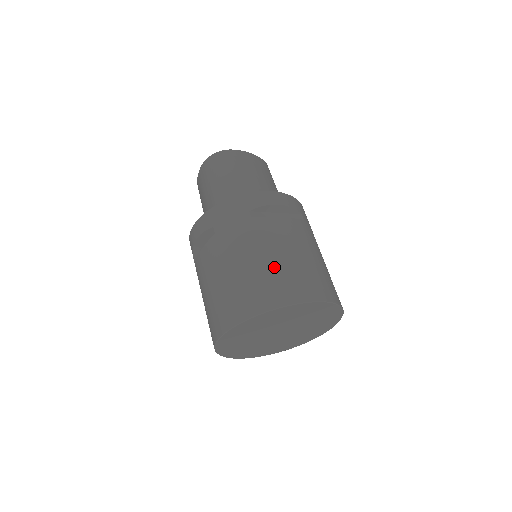
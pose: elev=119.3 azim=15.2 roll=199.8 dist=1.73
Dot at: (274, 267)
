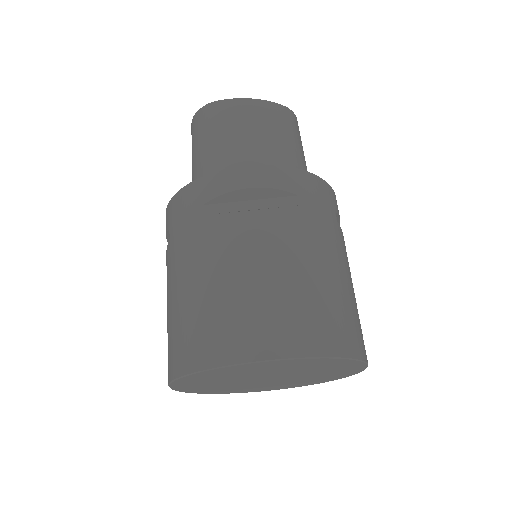
Dot at: (216, 299)
